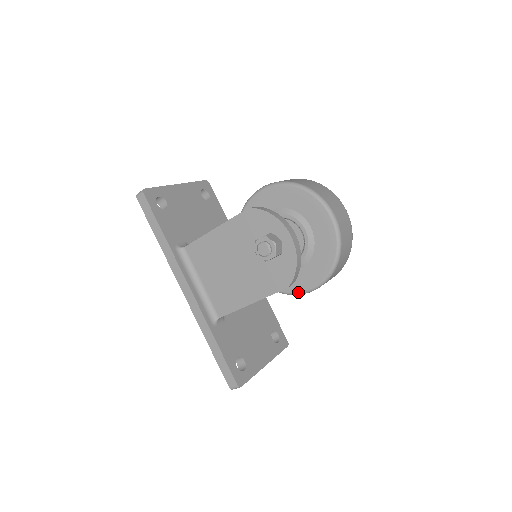
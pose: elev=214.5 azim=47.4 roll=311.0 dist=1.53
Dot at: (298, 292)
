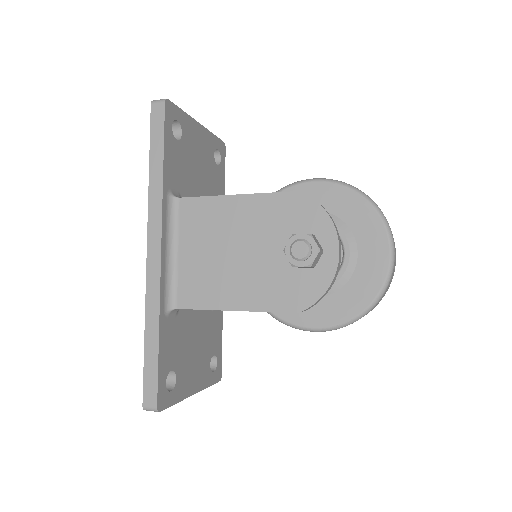
Dot at: (296, 324)
